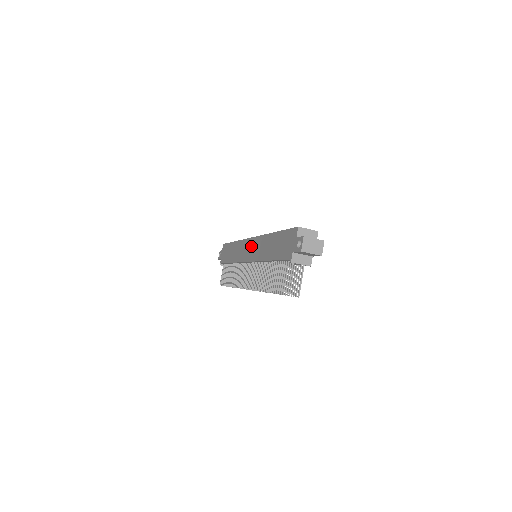
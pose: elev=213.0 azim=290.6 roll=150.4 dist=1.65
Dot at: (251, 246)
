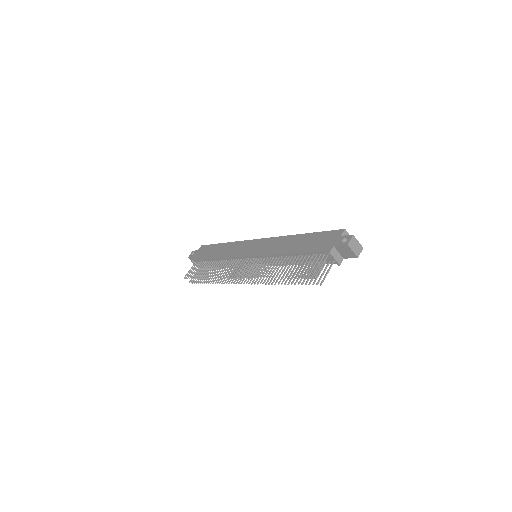
Dot at: (258, 244)
